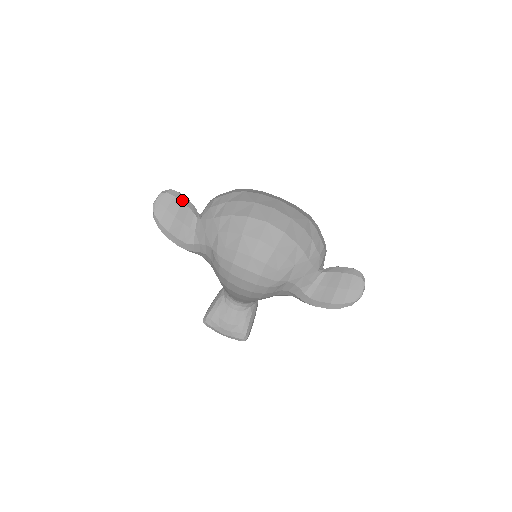
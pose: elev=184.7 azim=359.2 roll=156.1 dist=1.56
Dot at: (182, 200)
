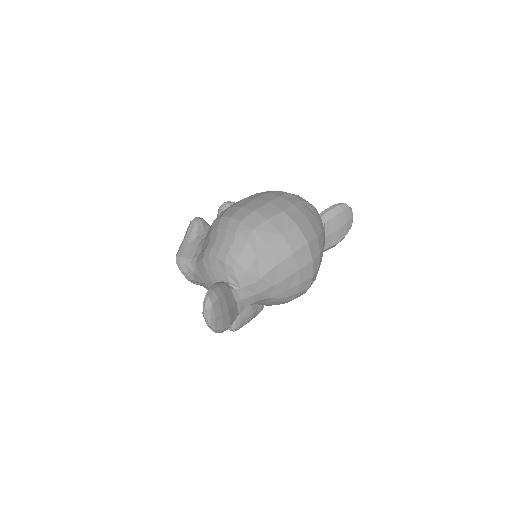
Dot at: (221, 293)
